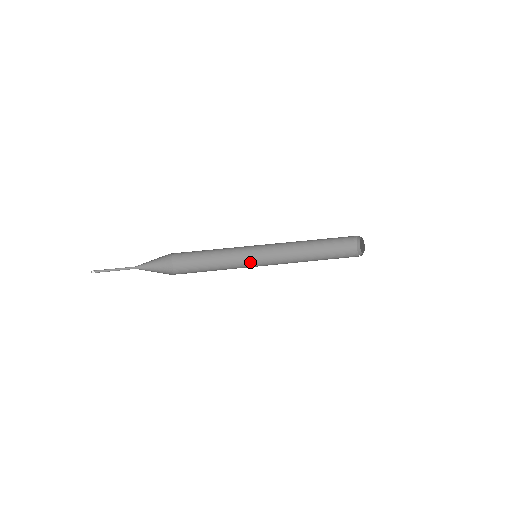
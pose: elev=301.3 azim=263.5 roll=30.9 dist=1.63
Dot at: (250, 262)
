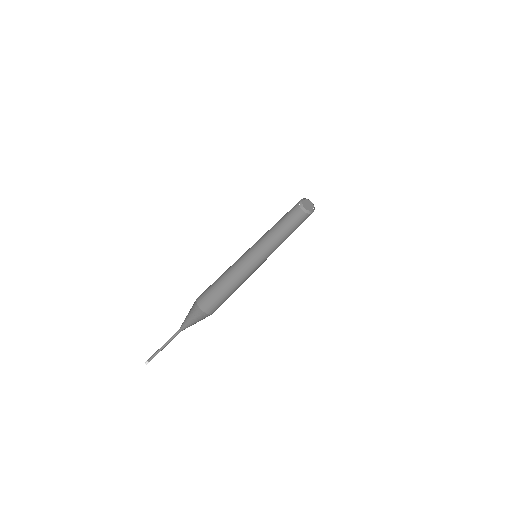
Dot at: (255, 267)
